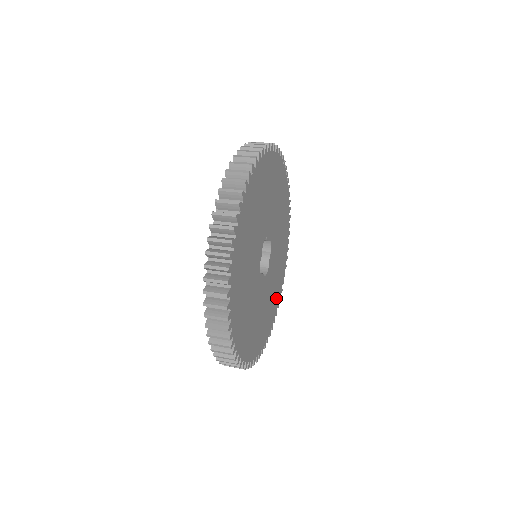
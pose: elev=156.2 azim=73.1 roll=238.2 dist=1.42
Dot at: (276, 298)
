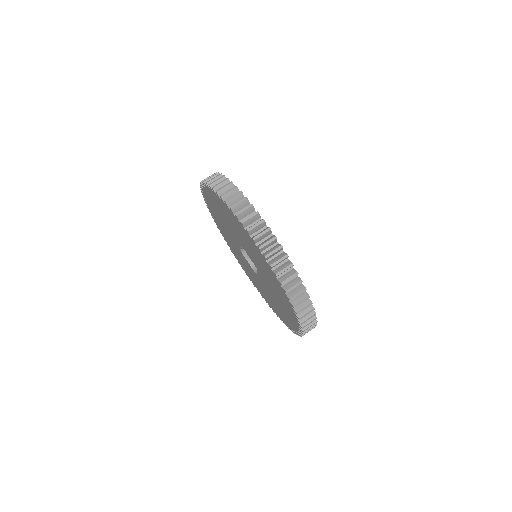
Dot at: occluded
